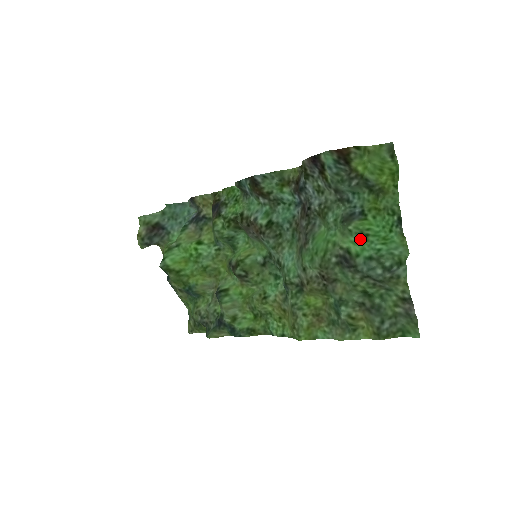
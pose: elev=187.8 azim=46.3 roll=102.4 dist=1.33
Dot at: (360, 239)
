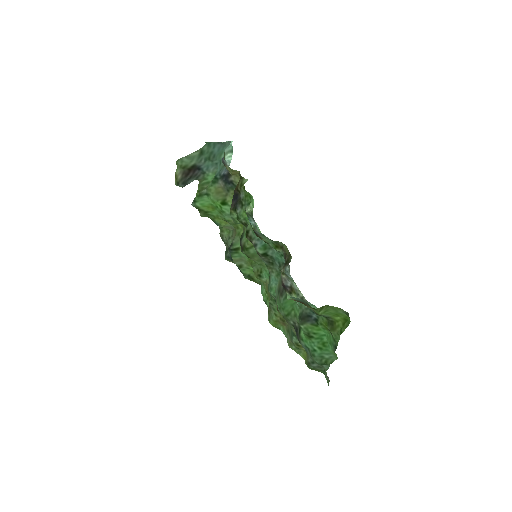
Dot at: (306, 336)
